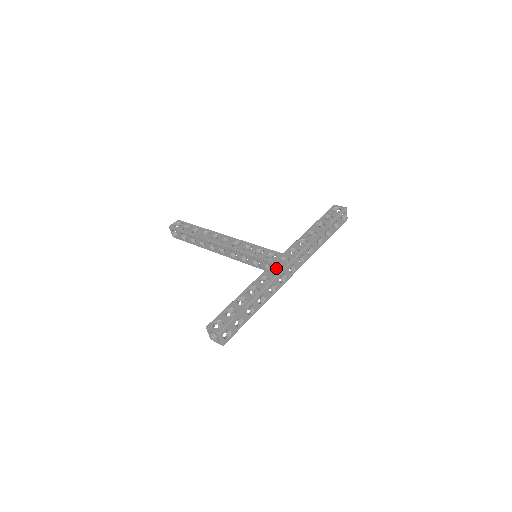
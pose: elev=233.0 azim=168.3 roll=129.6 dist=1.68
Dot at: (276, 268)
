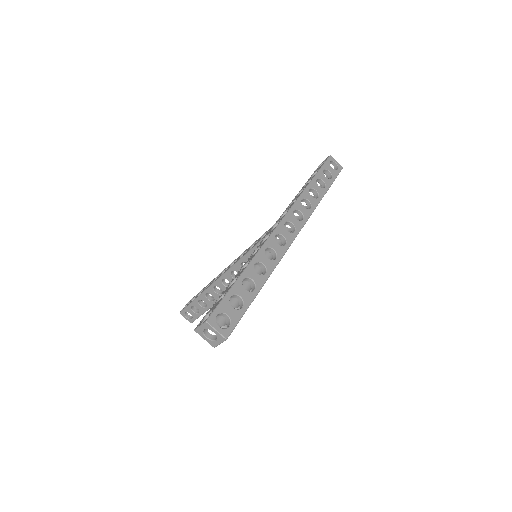
Dot at: occluded
